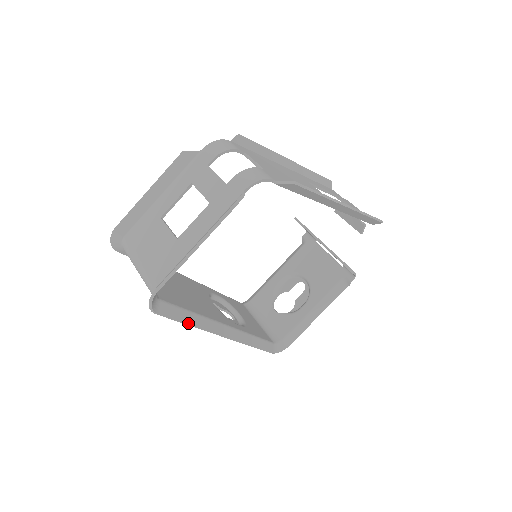
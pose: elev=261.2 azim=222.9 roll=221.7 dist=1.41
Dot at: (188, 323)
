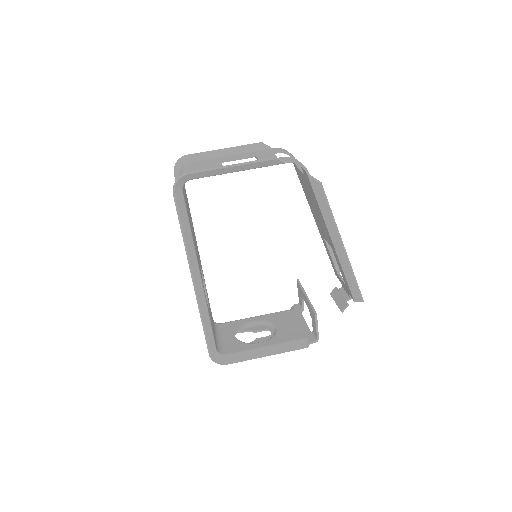
Dot at: (183, 231)
